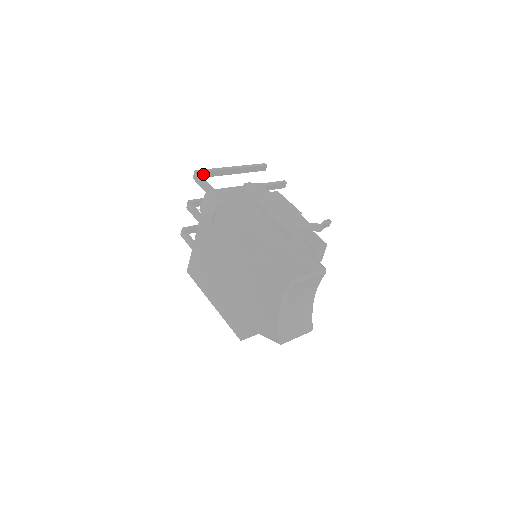
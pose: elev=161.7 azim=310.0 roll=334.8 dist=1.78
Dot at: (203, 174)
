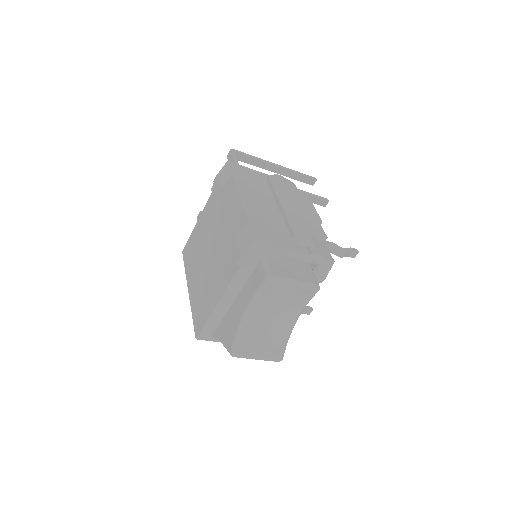
Dot at: (240, 156)
